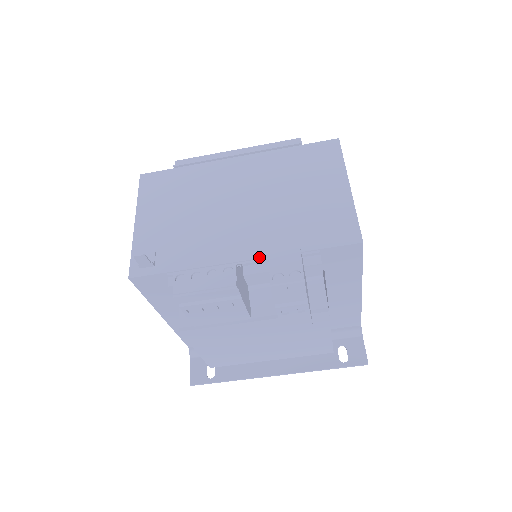
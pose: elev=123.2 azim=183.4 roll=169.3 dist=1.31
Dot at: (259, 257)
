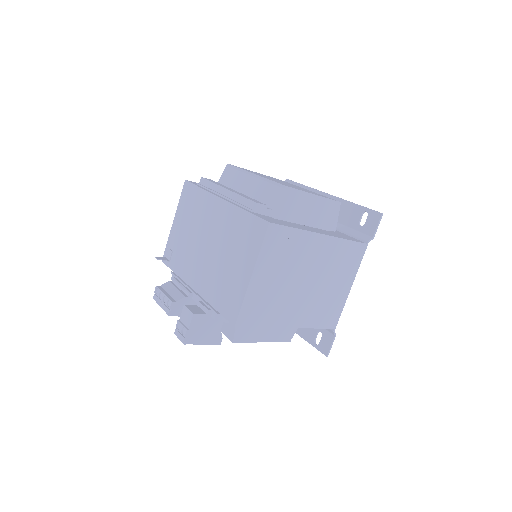
Dot at: (199, 294)
